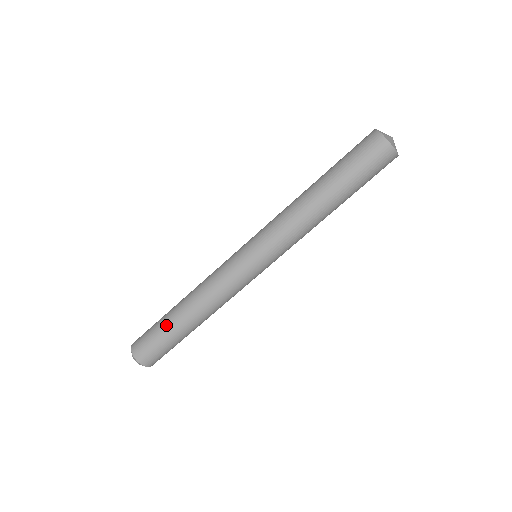
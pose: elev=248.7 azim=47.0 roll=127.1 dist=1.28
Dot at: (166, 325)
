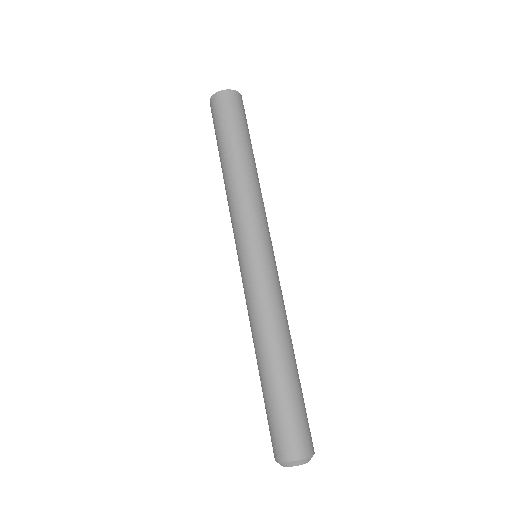
Dot at: (276, 391)
